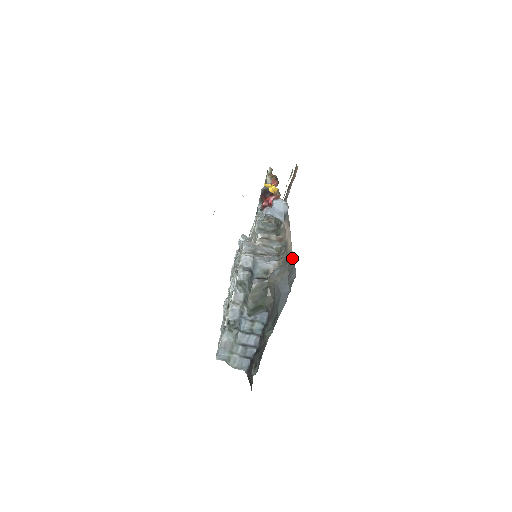
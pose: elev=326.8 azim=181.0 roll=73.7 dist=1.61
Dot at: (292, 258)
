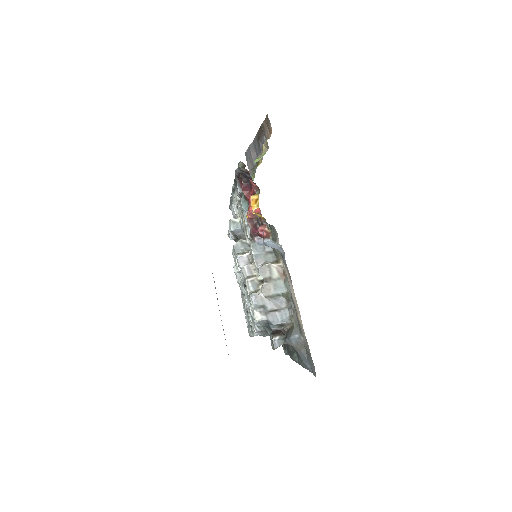
Dot at: (307, 342)
